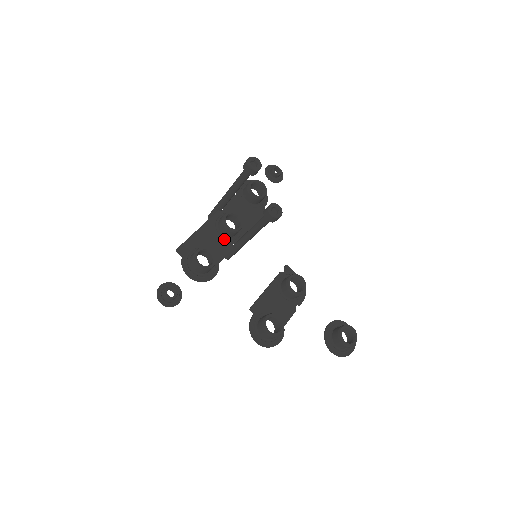
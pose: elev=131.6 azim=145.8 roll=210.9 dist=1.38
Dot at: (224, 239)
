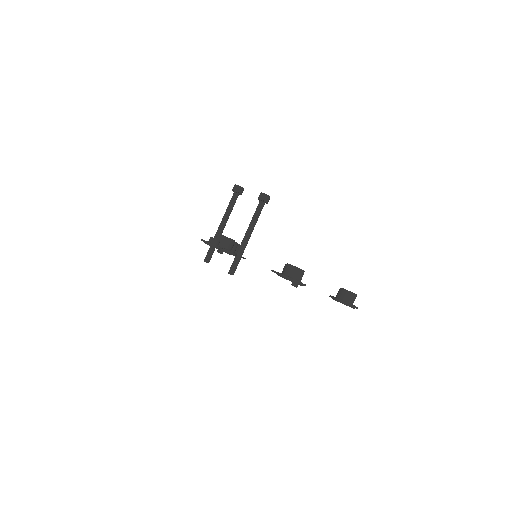
Dot at: occluded
